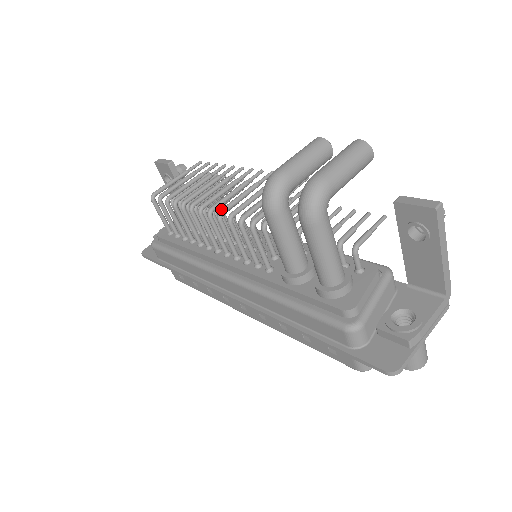
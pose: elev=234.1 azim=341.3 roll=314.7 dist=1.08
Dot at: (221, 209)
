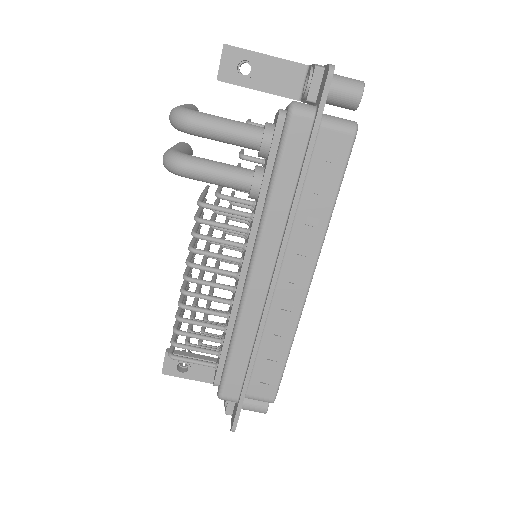
Dot at: (188, 247)
